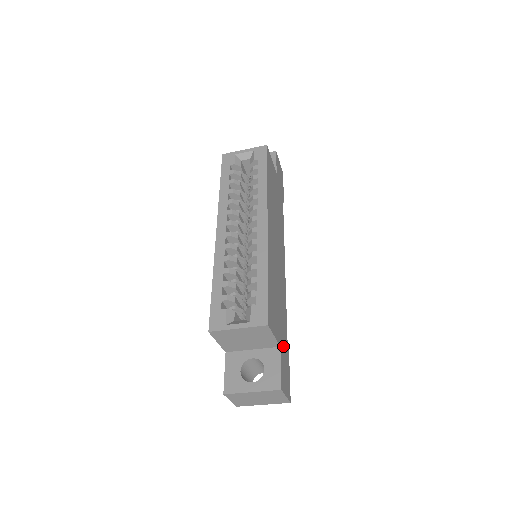
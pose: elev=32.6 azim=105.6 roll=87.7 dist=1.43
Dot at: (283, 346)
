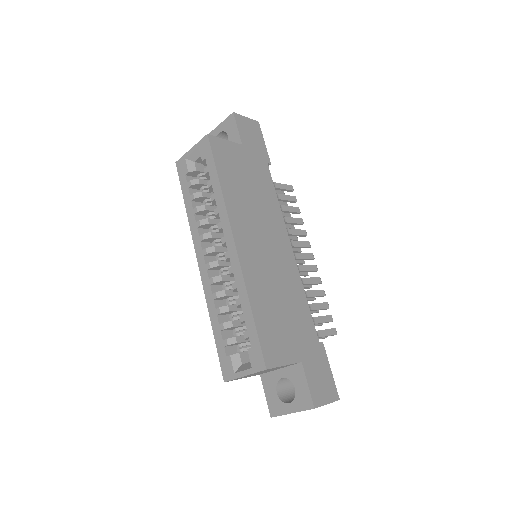
Dot at: (308, 354)
